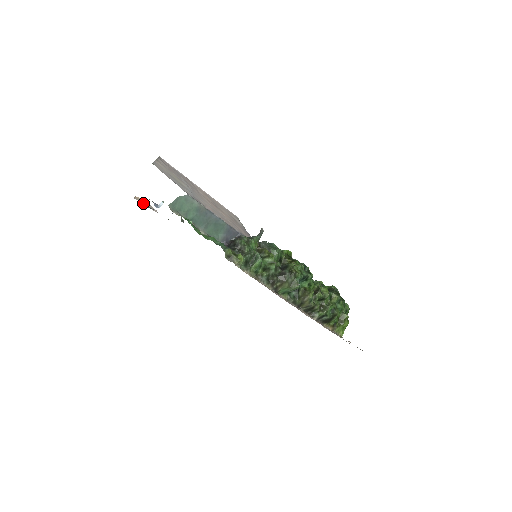
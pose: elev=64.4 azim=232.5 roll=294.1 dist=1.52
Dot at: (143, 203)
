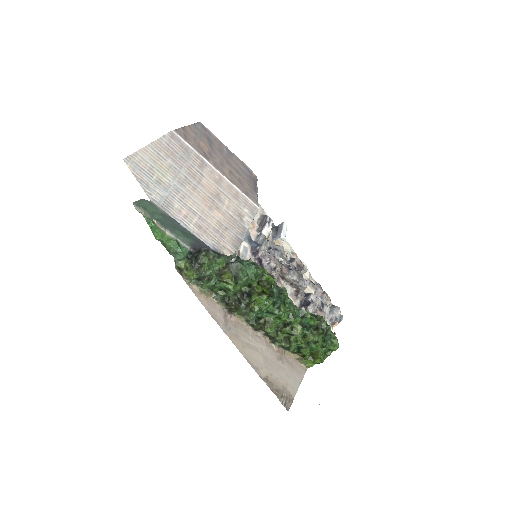
Dot at: occluded
